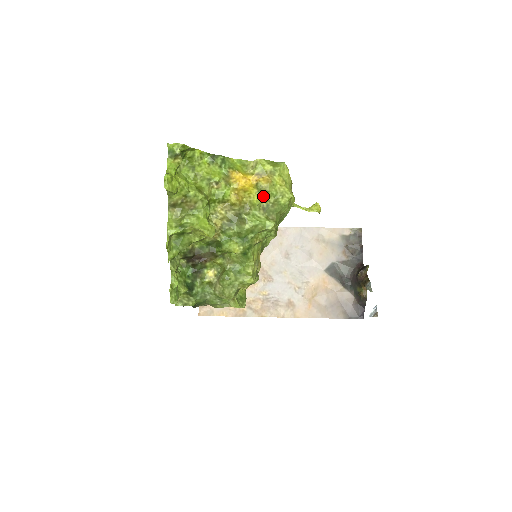
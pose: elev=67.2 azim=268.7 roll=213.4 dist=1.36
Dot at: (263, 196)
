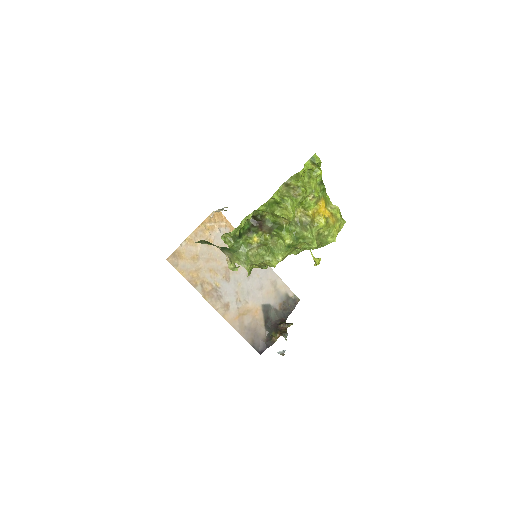
Dot at: (325, 227)
